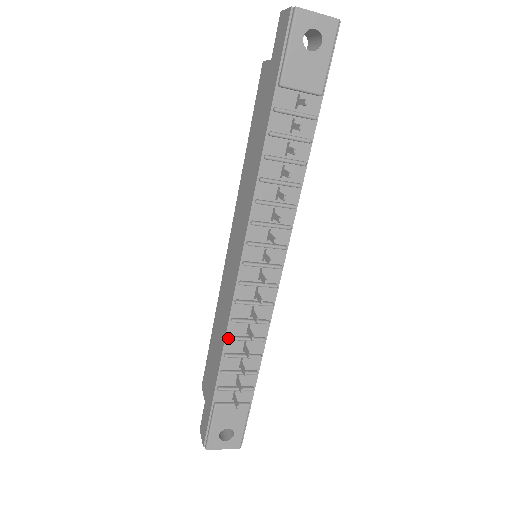
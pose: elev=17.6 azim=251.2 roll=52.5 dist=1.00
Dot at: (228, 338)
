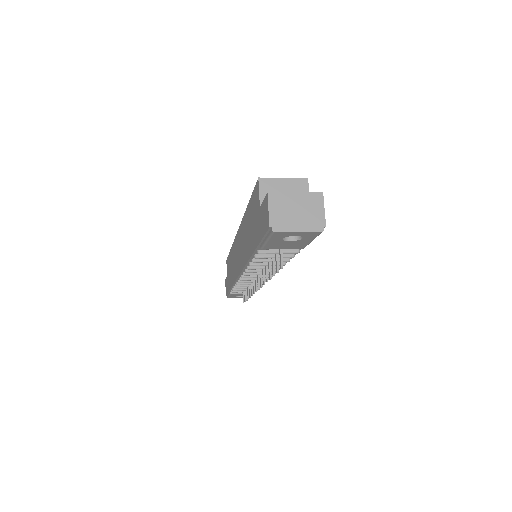
Dot at: occluded
